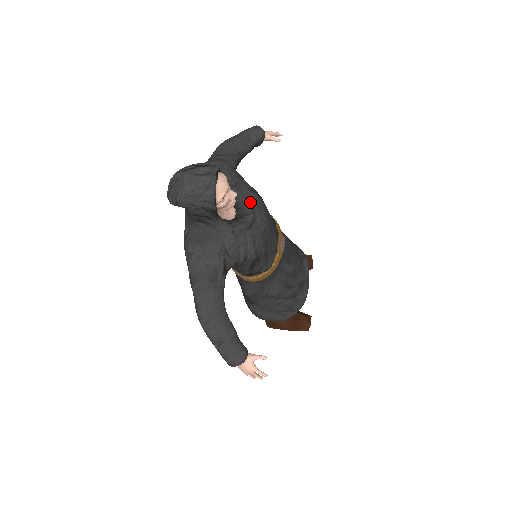
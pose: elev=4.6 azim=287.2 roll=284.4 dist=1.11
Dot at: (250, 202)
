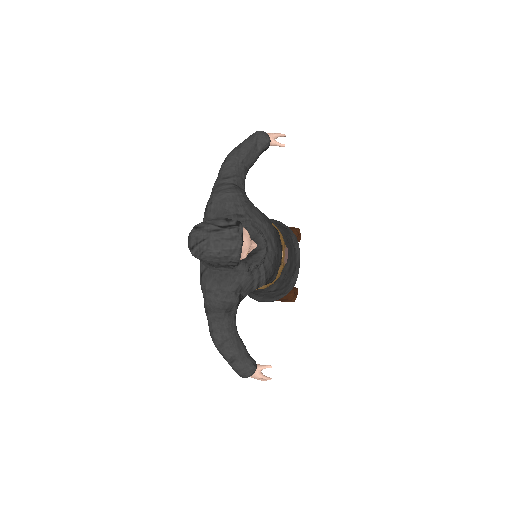
Dot at: (263, 235)
